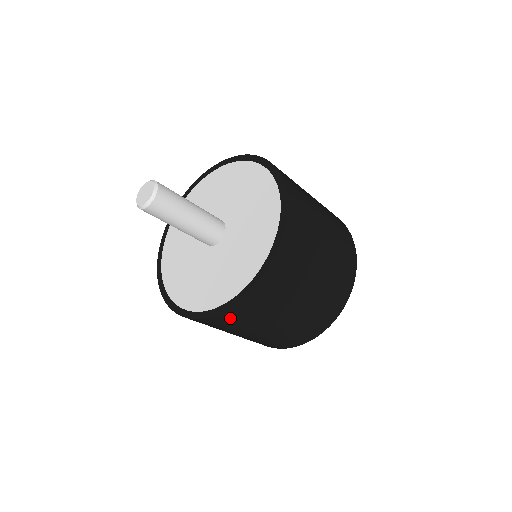
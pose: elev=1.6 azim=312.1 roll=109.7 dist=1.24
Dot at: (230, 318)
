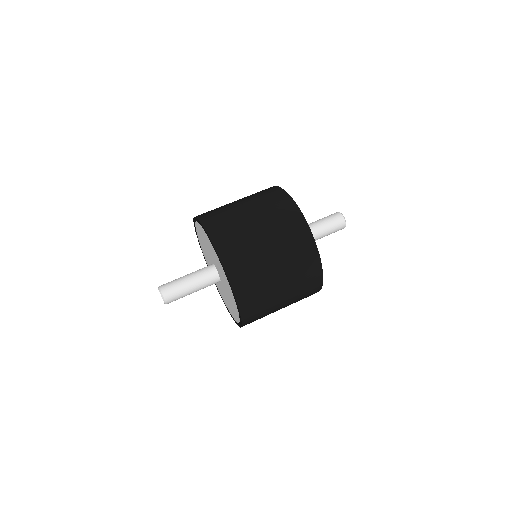
Dot at: occluded
